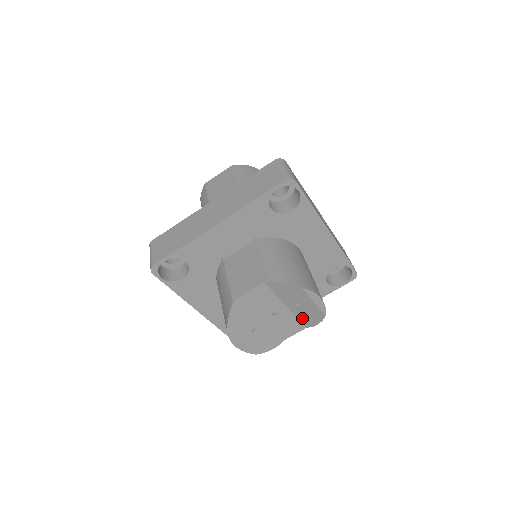
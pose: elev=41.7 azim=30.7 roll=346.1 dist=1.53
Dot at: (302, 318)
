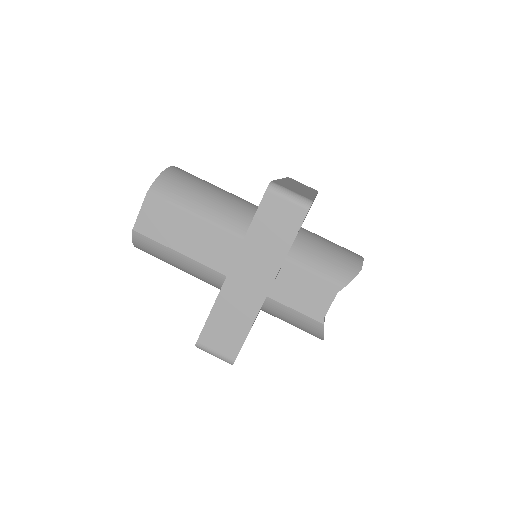
Dot at: occluded
